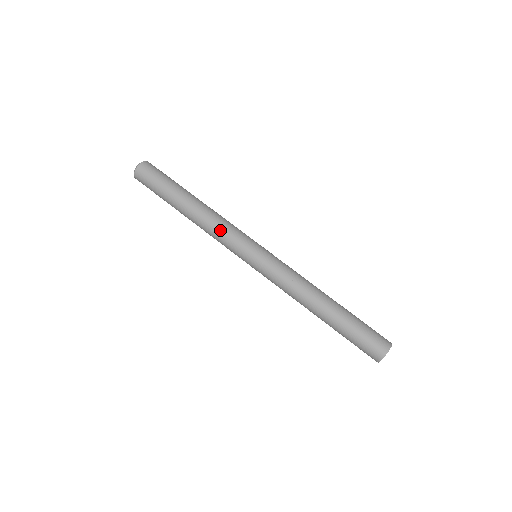
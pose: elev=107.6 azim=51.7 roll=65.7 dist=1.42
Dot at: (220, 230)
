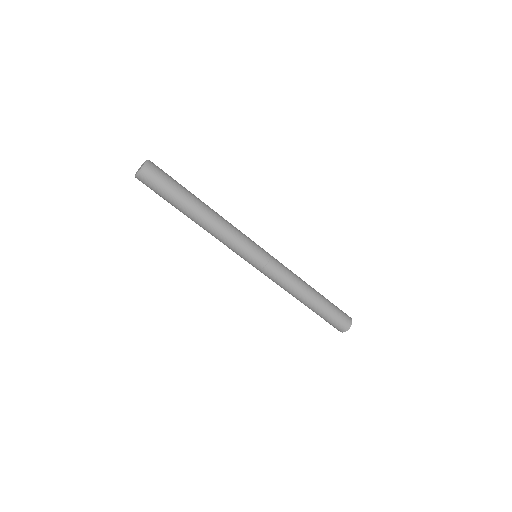
Dot at: occluded
